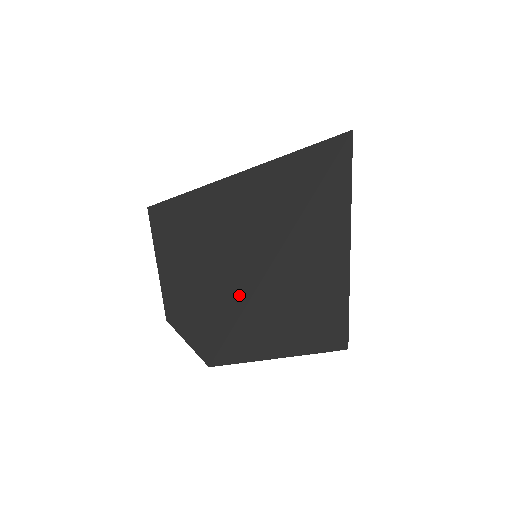
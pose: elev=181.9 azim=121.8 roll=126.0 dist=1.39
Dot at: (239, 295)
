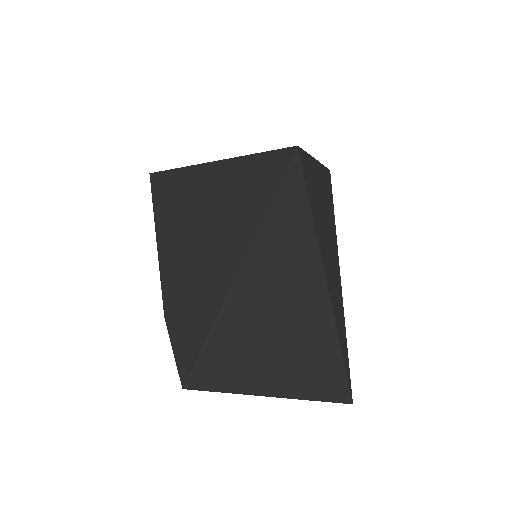
Dot at: (196, 336)
